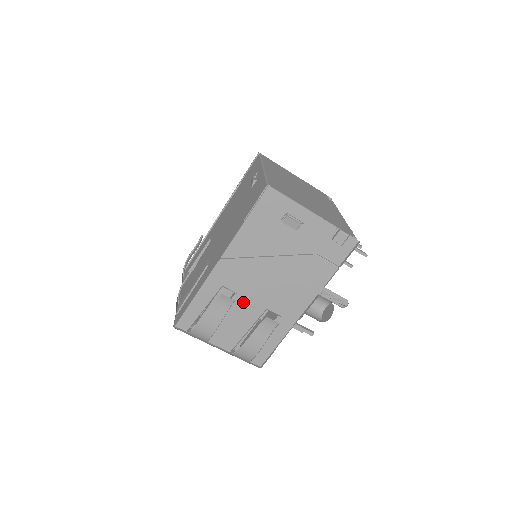
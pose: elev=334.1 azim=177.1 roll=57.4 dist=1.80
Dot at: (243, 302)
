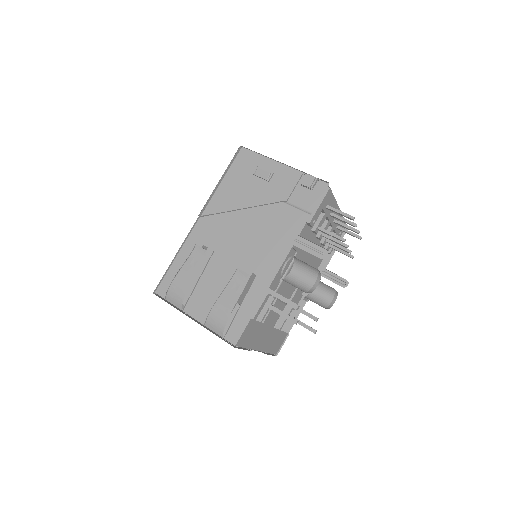
Dot at: (219, 260)
